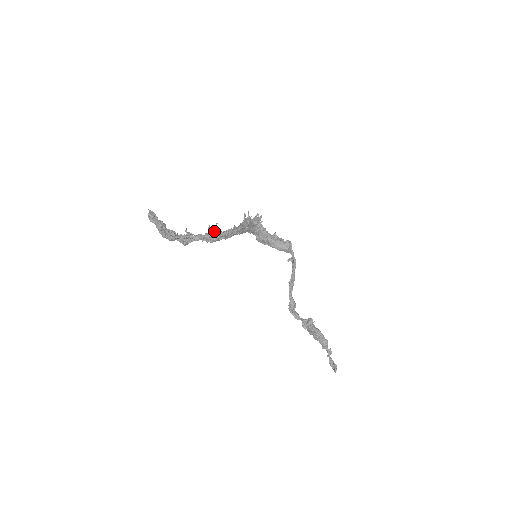
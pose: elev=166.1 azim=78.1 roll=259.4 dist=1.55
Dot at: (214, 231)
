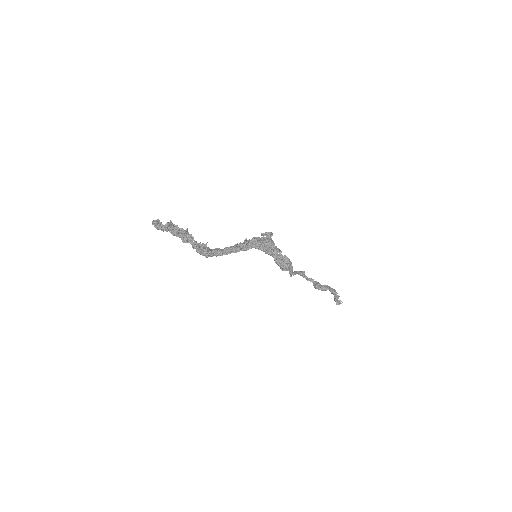
Dot at: (202, 250)
